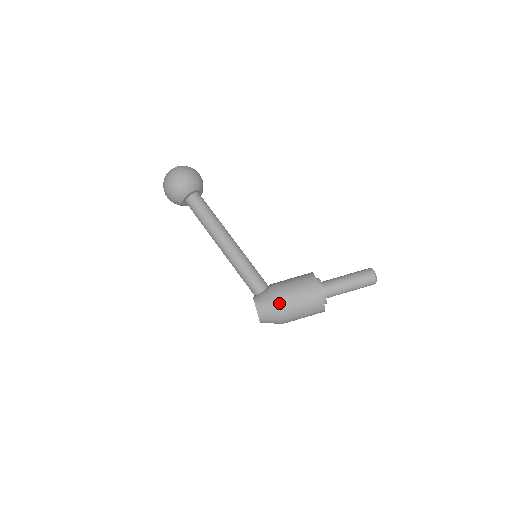
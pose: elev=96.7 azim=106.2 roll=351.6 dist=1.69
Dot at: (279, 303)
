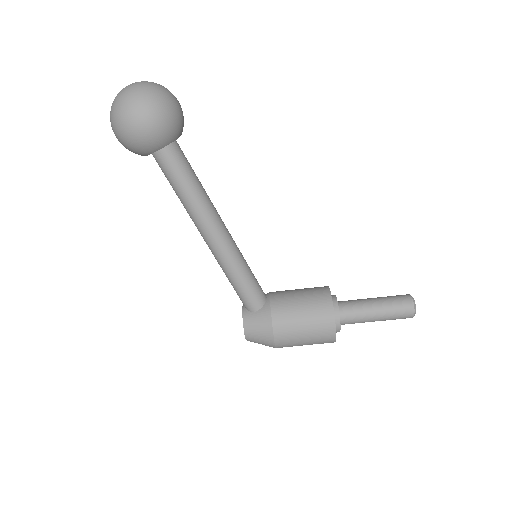
Dot at: (276, 339)
